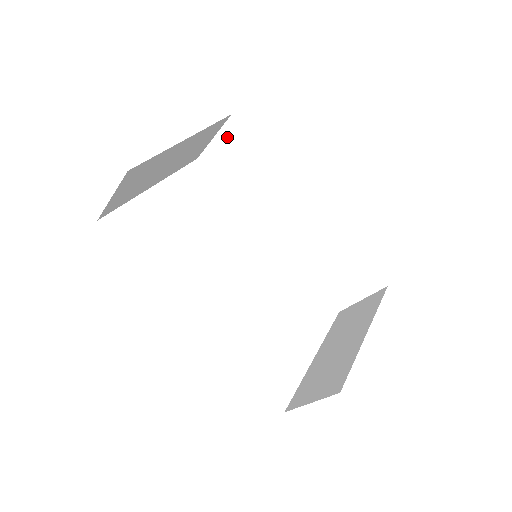
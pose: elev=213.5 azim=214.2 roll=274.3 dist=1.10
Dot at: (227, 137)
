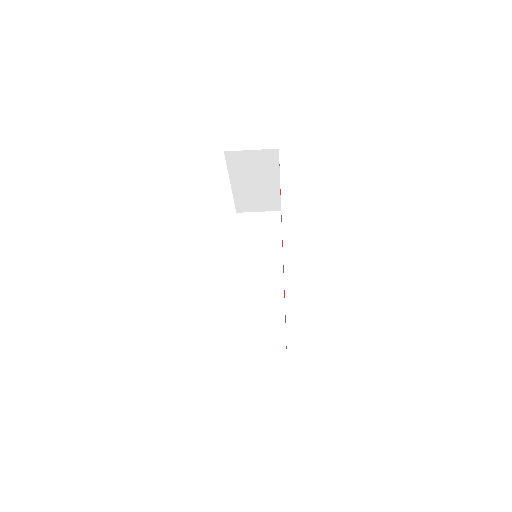
Dot at: (267, 217)
